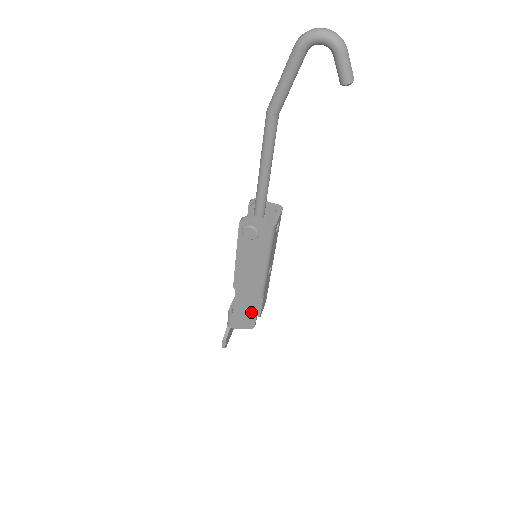
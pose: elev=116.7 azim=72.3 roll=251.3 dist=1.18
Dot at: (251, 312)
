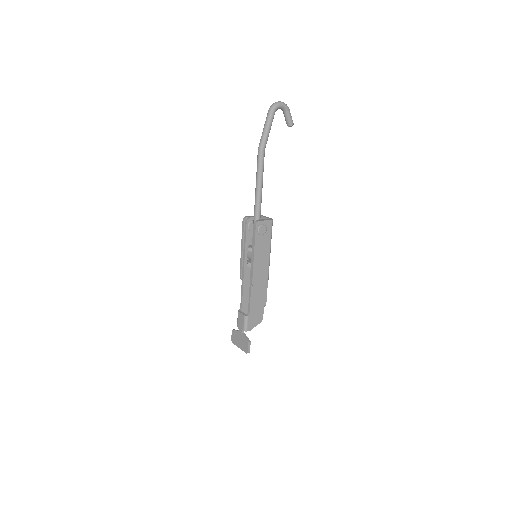
Dot at: (261, 304)
